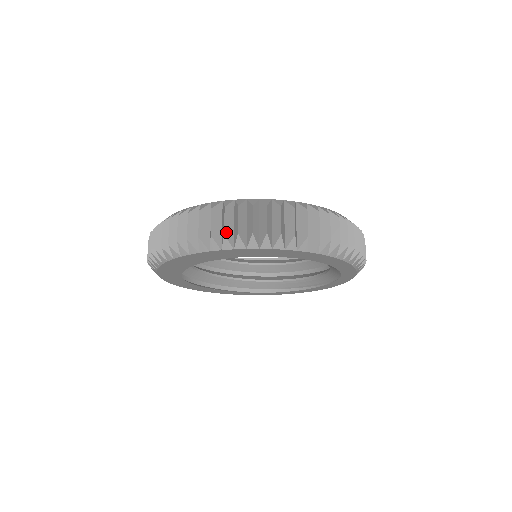
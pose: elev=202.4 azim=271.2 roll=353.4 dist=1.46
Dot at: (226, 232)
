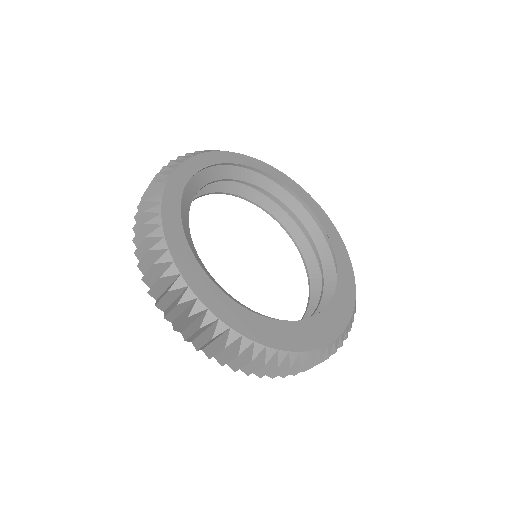
Dot at: (285, 374)
